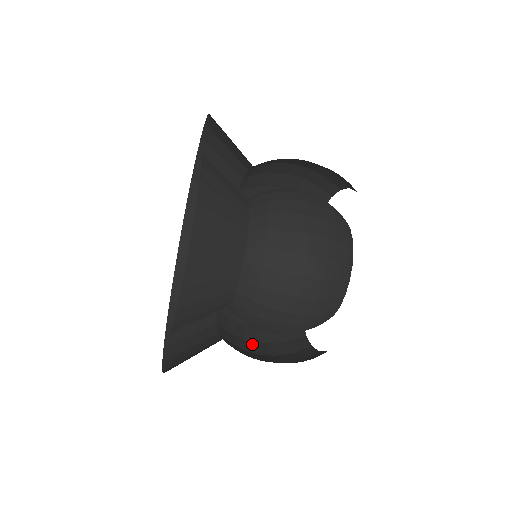
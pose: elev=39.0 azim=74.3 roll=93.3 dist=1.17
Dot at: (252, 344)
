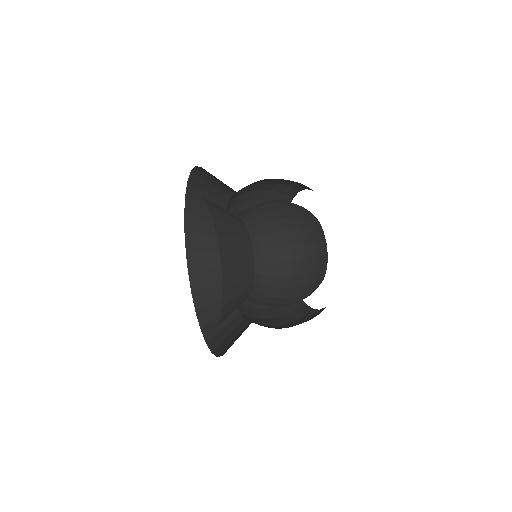
Dot at: occluded
